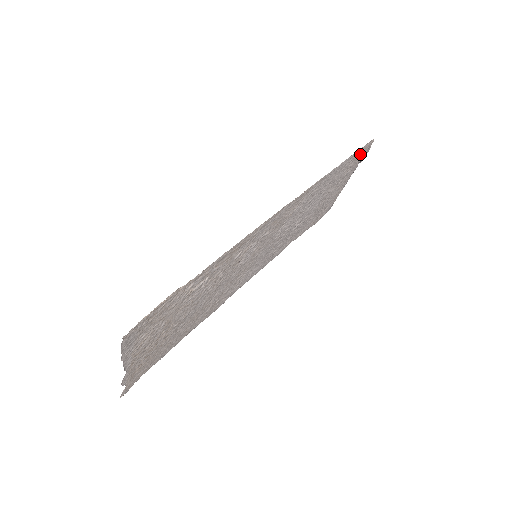
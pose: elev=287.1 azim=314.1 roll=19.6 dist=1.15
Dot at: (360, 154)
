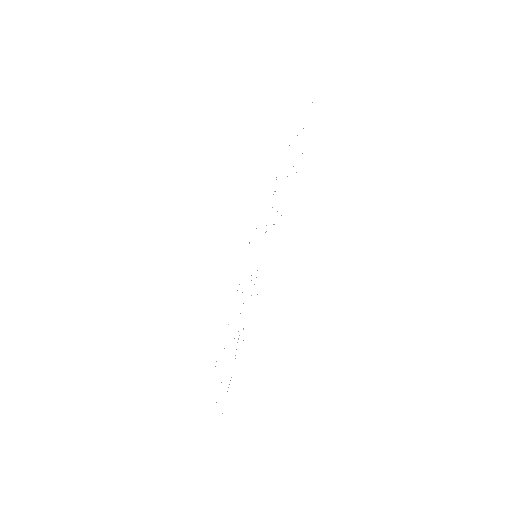
Dot at: occluded
